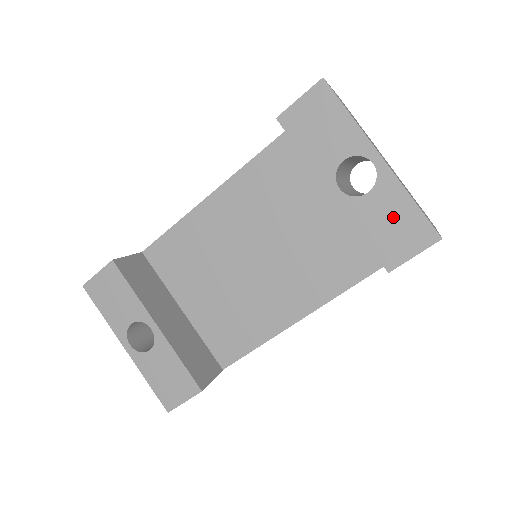
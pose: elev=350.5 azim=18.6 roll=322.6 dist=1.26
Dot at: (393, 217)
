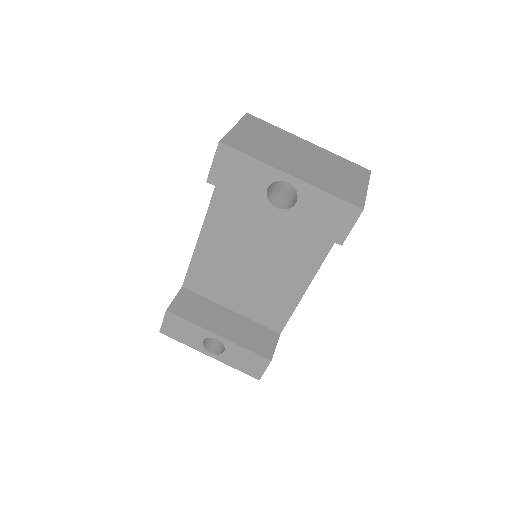
Dot at: (323, 210)
